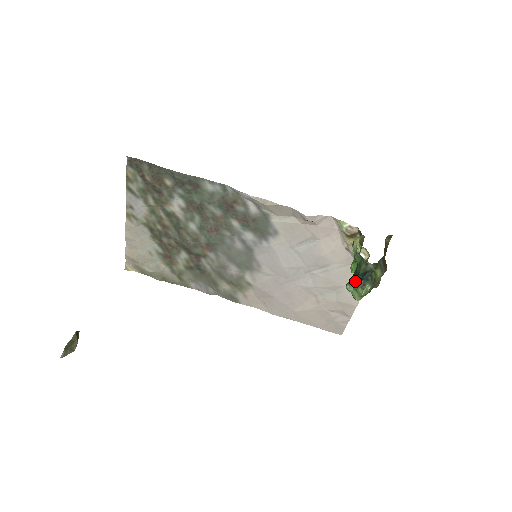
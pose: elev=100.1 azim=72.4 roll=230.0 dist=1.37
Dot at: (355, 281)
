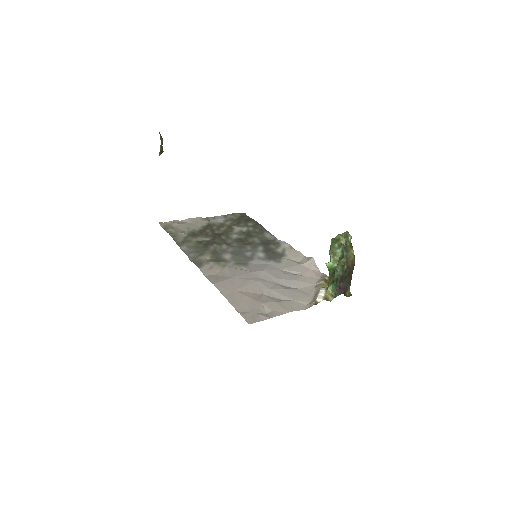
Dot at: occluded
